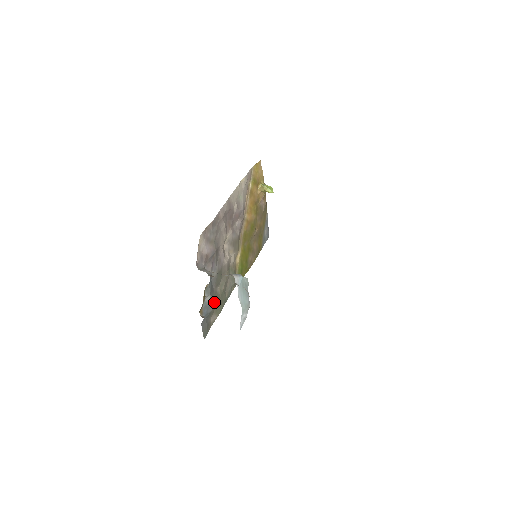
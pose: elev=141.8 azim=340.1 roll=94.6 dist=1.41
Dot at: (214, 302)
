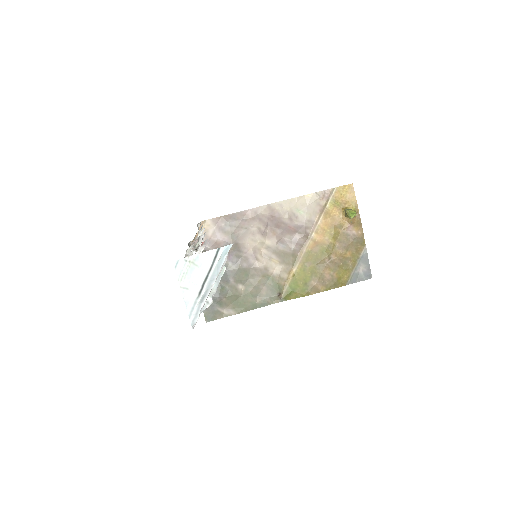
Dot at: (227, 294)
